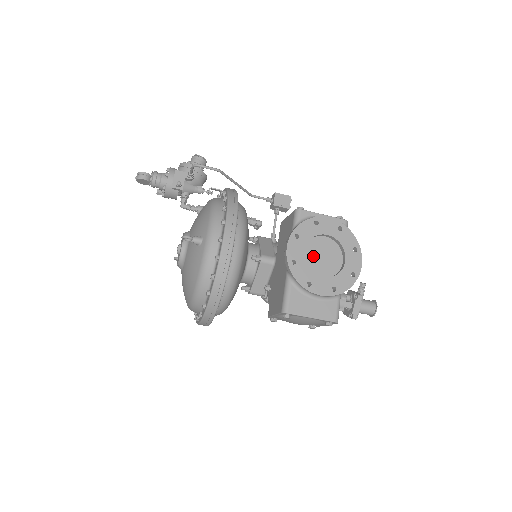
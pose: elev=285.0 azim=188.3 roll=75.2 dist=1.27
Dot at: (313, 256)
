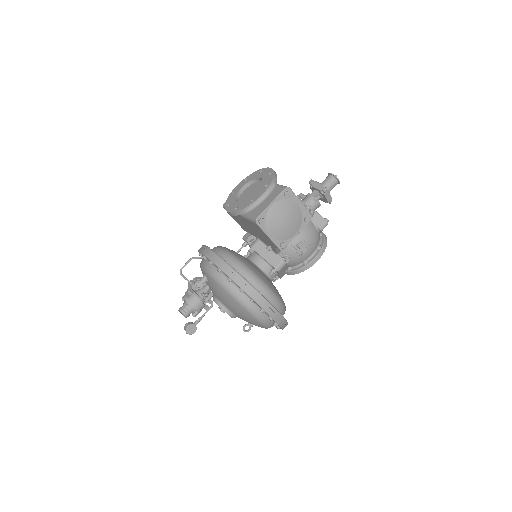
Dot at: (246, 198)
